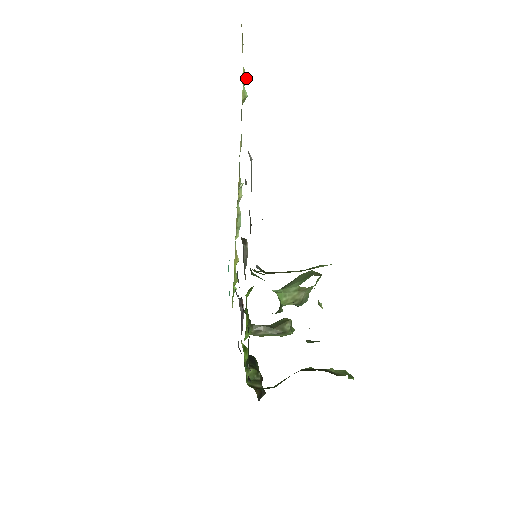
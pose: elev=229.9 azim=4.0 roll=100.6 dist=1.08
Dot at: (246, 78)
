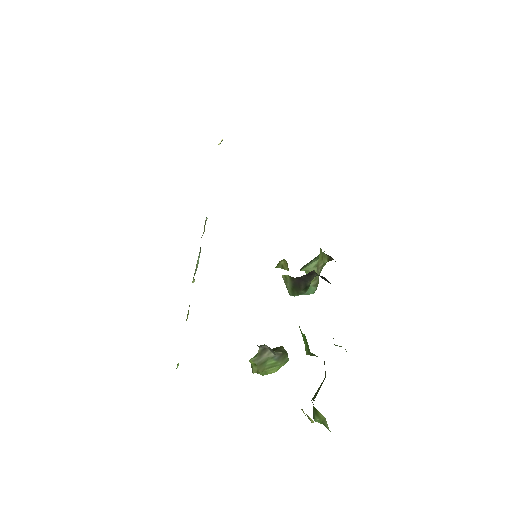
Dot at: occluded
